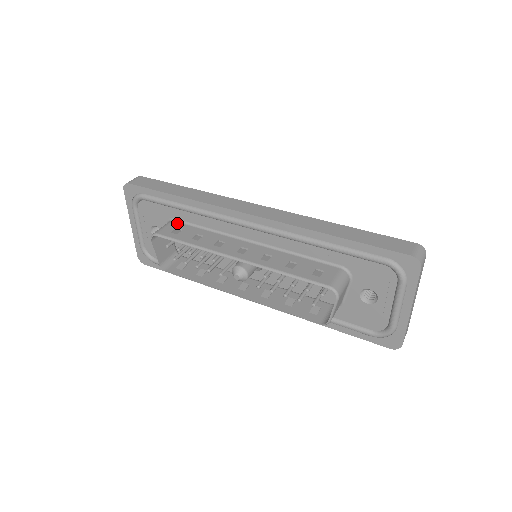
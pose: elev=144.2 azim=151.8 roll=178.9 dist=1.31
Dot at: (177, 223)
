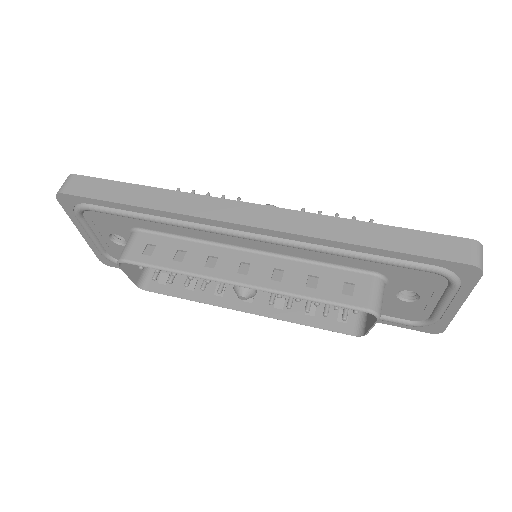
Dot at: (145, 235)
